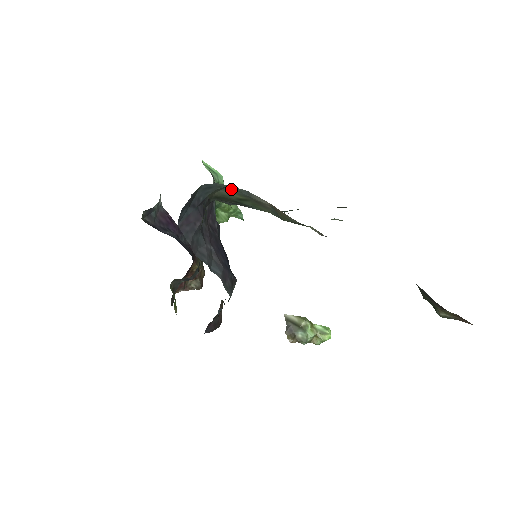
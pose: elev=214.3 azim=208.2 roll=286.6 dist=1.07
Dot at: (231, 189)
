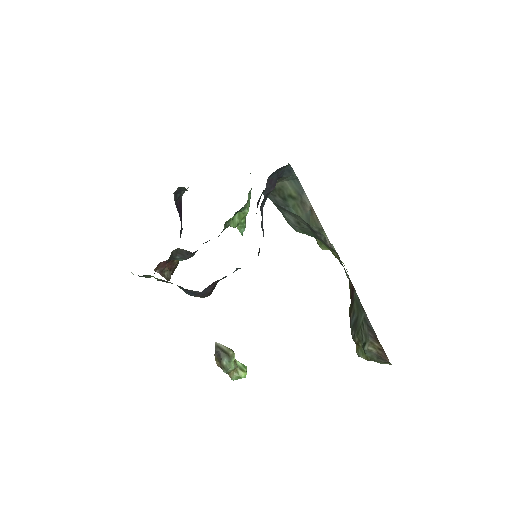
Dot at: (295, 183)
